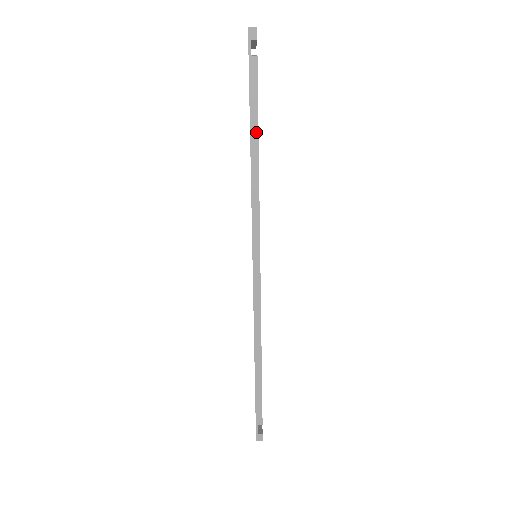
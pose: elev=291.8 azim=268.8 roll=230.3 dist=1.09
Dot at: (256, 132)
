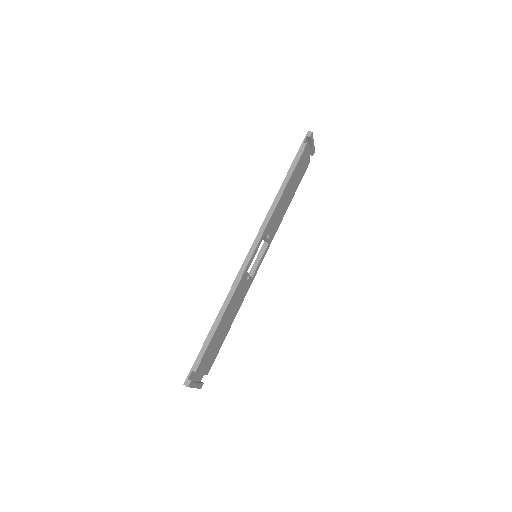
Dot at: (289, 177)
